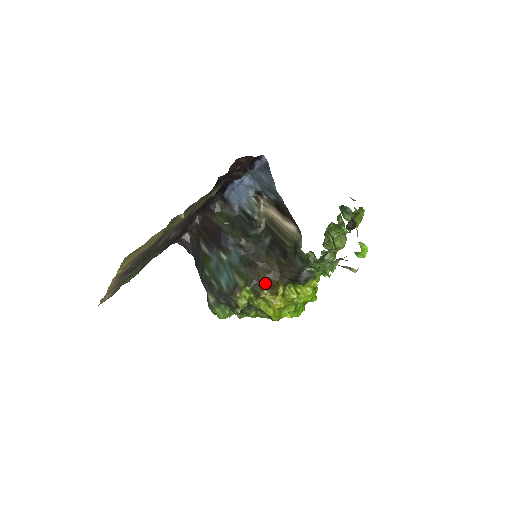
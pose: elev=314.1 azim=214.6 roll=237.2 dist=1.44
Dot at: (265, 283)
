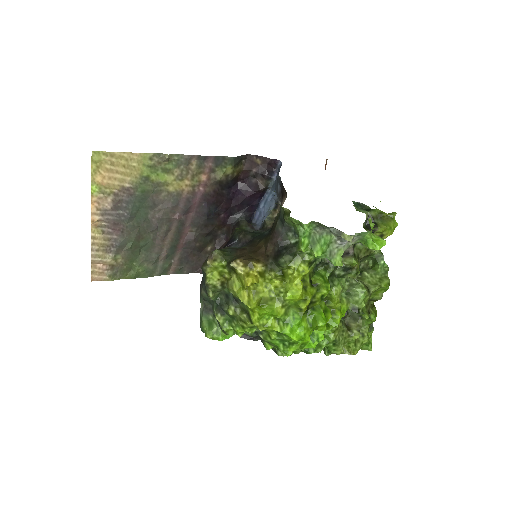
Dot at: (243, 257)
